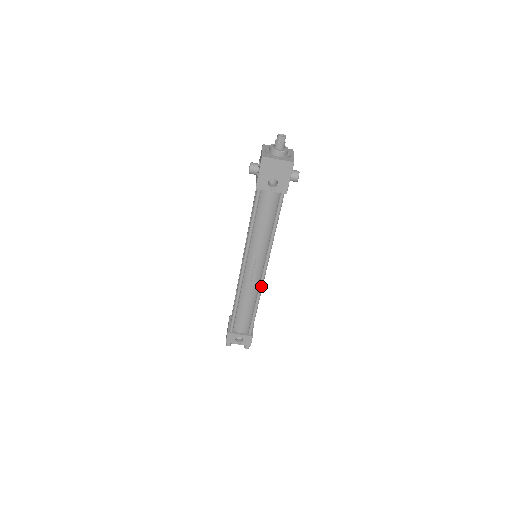
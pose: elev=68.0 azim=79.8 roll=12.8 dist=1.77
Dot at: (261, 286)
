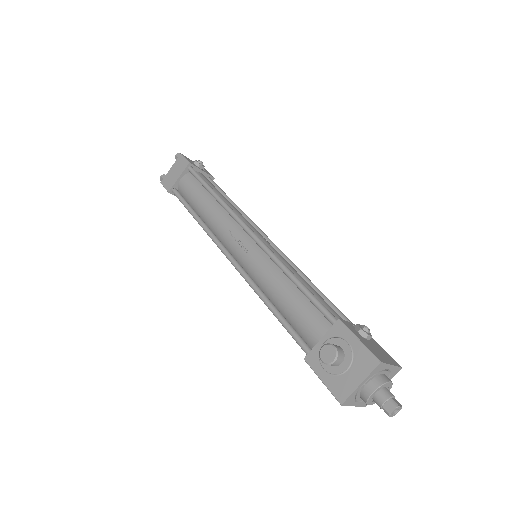
Dot at: occluded
